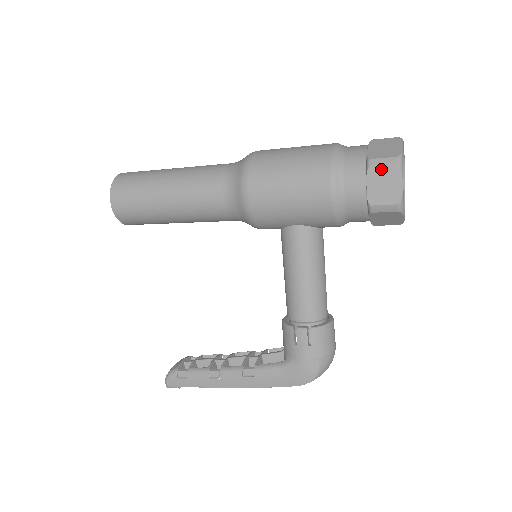
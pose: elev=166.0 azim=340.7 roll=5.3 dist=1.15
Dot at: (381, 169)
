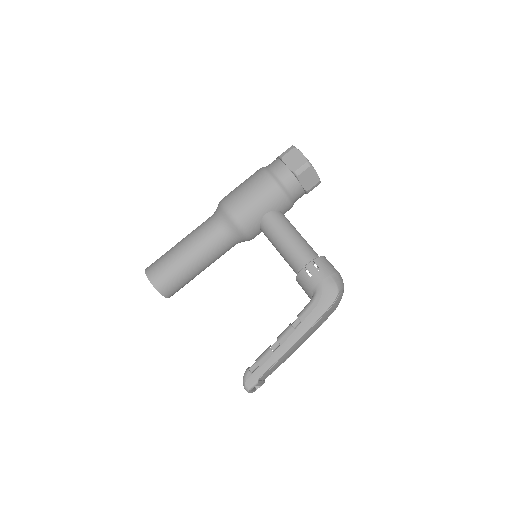
Dot at: (287, 154)
